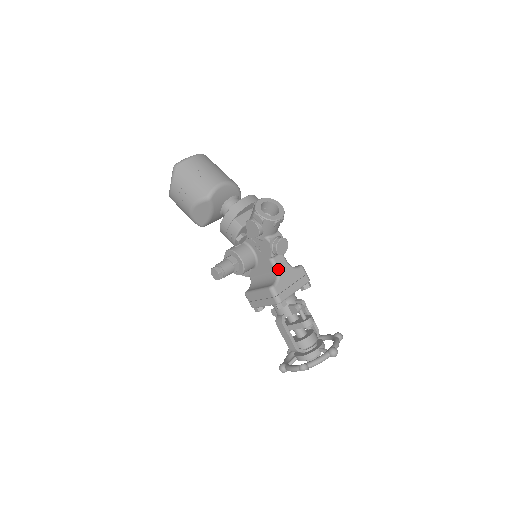
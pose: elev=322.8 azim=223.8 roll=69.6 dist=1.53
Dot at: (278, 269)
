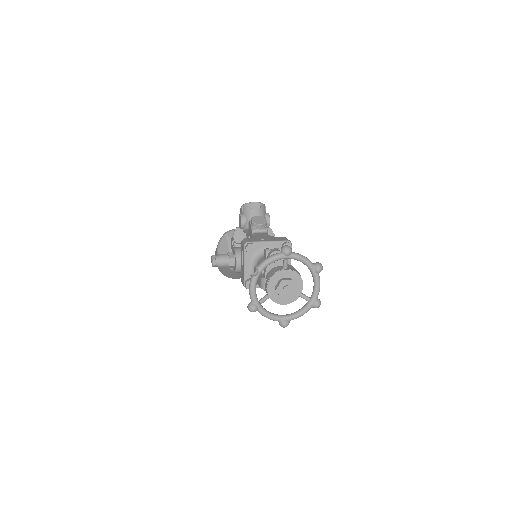
Dot at: (256, 235)
